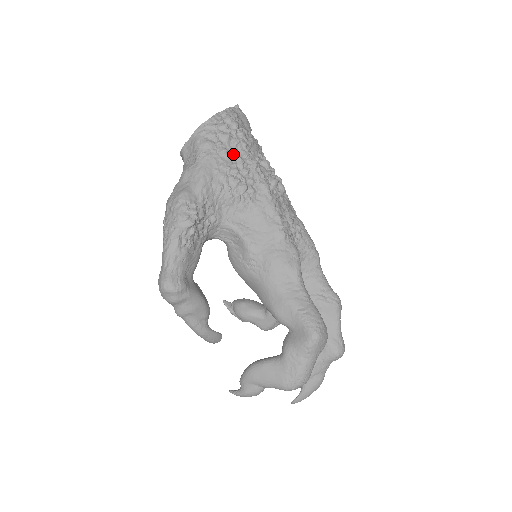
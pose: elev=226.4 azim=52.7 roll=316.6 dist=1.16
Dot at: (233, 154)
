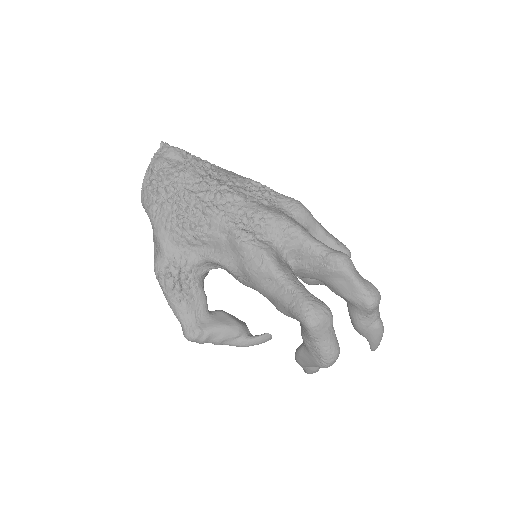
Dot at: (171, 202)
